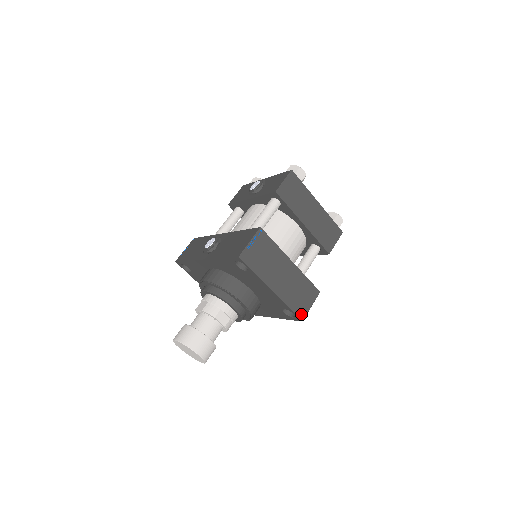
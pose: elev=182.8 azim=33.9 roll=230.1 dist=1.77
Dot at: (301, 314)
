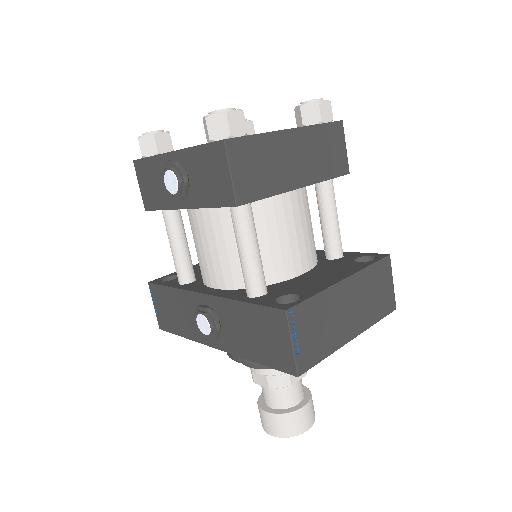
Dot at: (390, 306)
